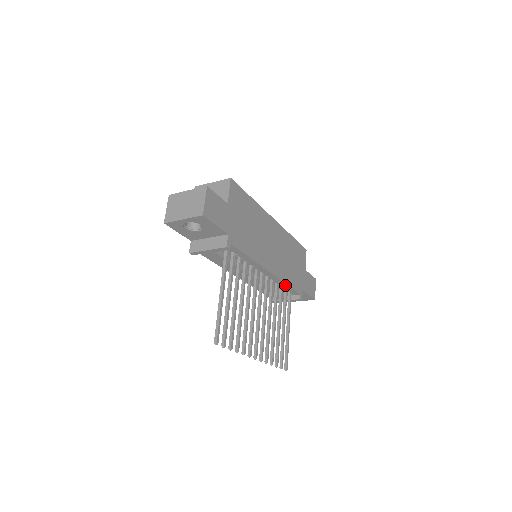
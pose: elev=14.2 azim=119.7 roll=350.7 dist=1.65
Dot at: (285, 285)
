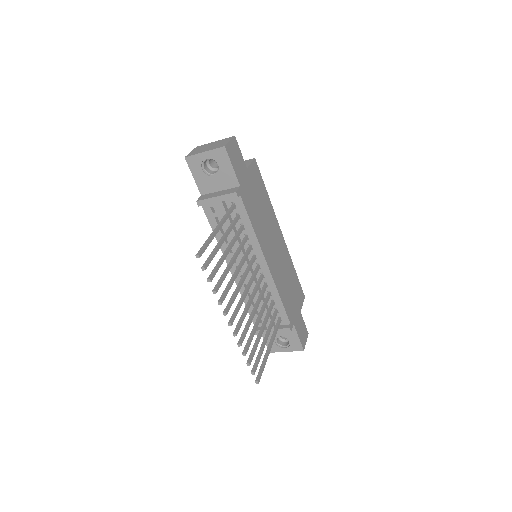
Dot at: (278, 298)
